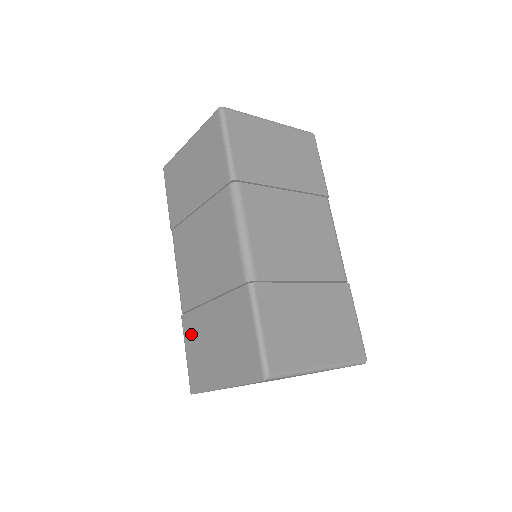
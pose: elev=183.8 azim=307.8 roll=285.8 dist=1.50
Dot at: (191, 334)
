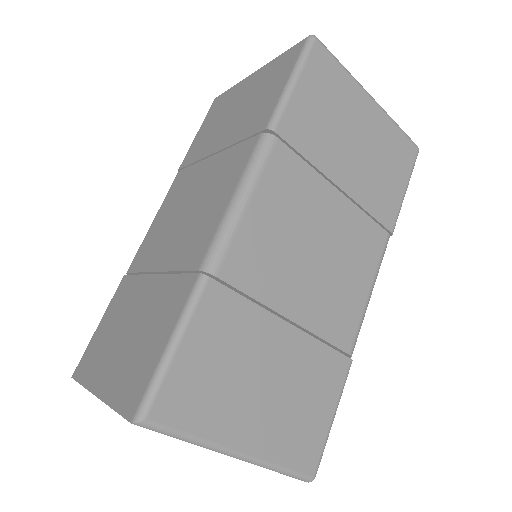
Dot at: (116, 303)
